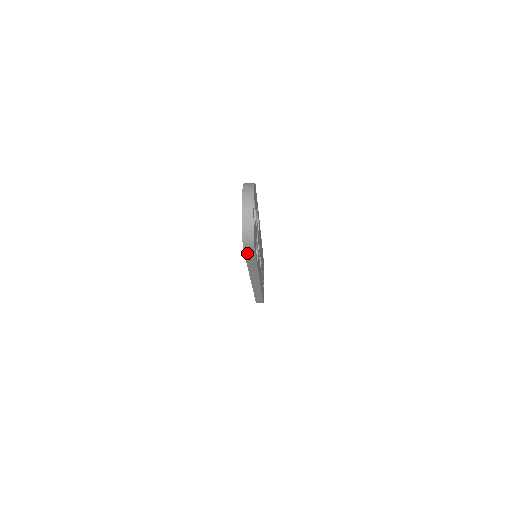
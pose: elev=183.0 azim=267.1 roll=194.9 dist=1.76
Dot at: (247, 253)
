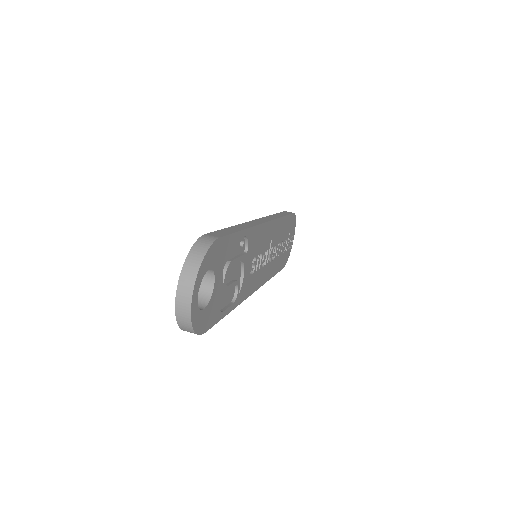
Dot at: occluded
